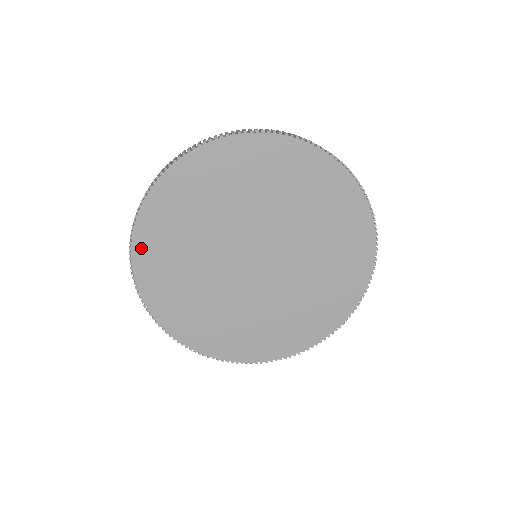
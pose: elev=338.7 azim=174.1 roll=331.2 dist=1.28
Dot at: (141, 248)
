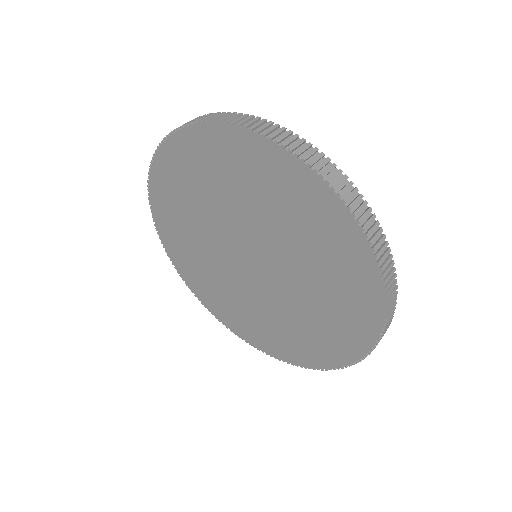
Dot at: (179, 144)
